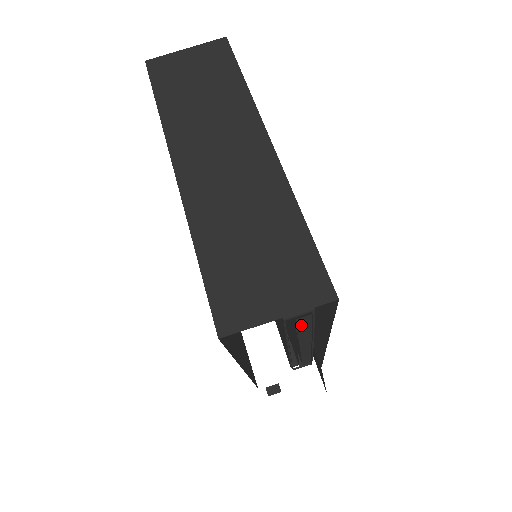
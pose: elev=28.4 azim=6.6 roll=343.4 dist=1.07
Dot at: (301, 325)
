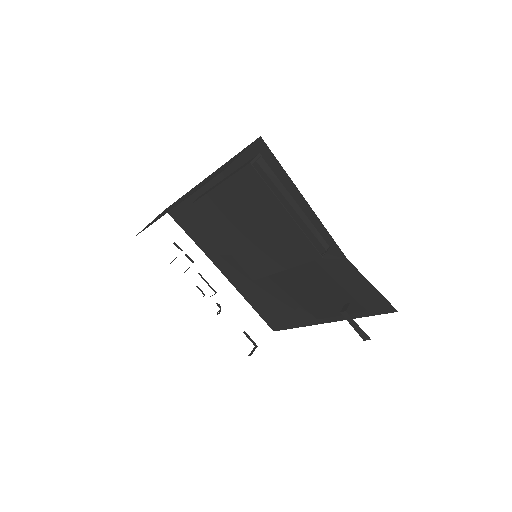
Dot at: (266, 171)
